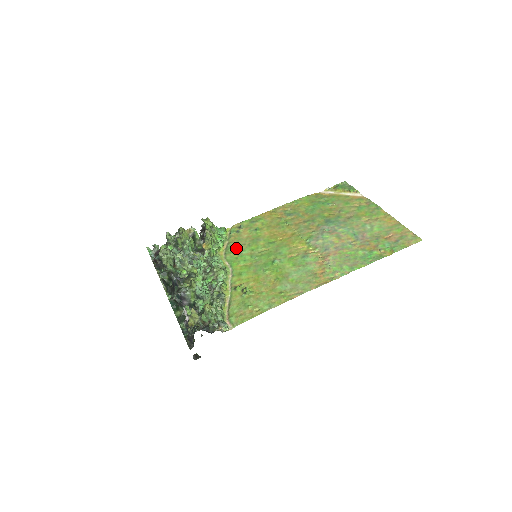
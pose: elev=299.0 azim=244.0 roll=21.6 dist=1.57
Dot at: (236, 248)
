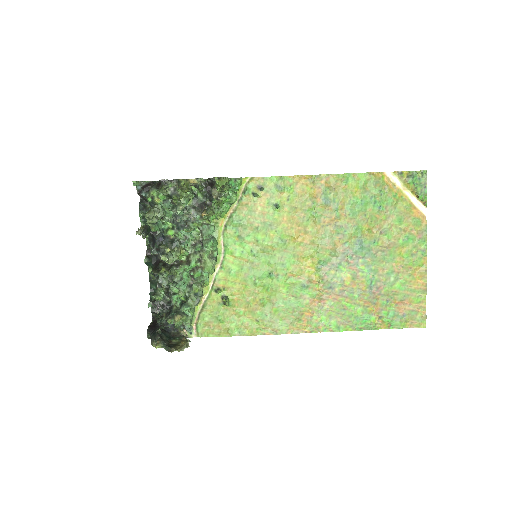
Dot at: (241, 226)
